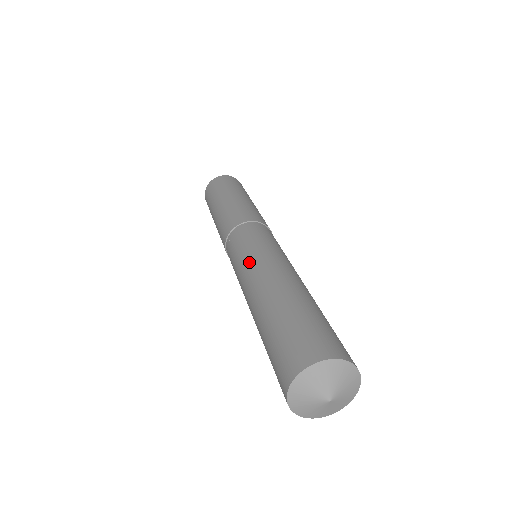
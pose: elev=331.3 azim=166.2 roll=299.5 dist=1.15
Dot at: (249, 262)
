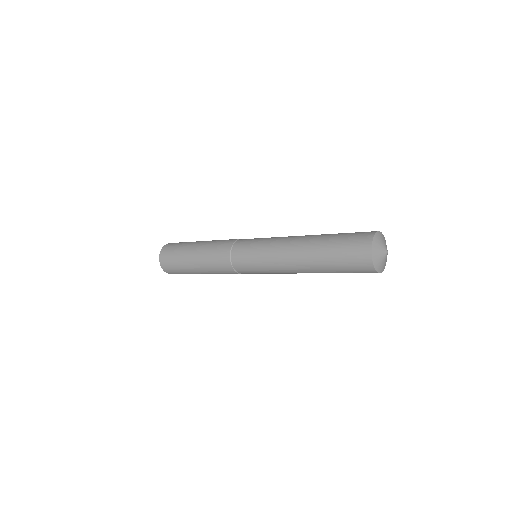
Dot at: (278, 237)
